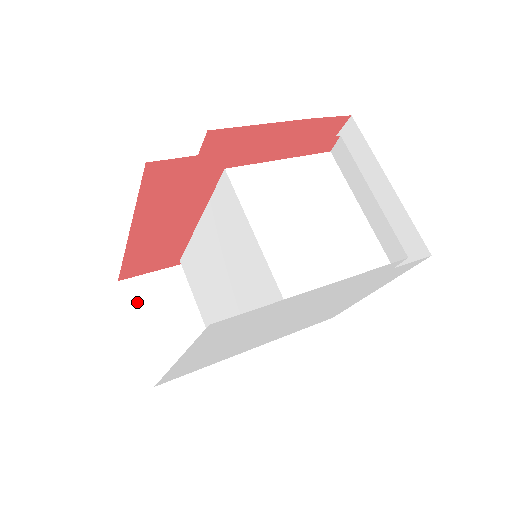
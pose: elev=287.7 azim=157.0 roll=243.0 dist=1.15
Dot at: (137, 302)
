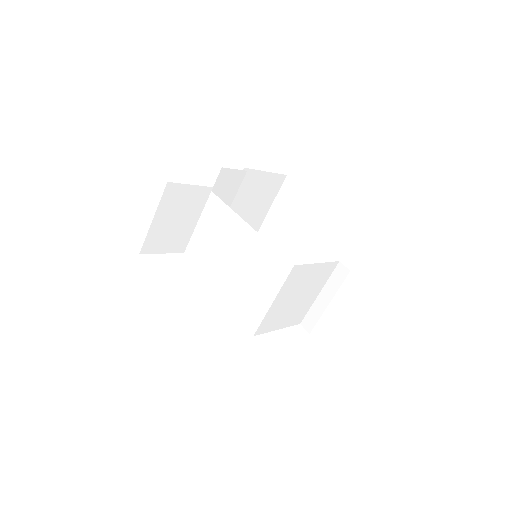
Dot at: (167, 201)
